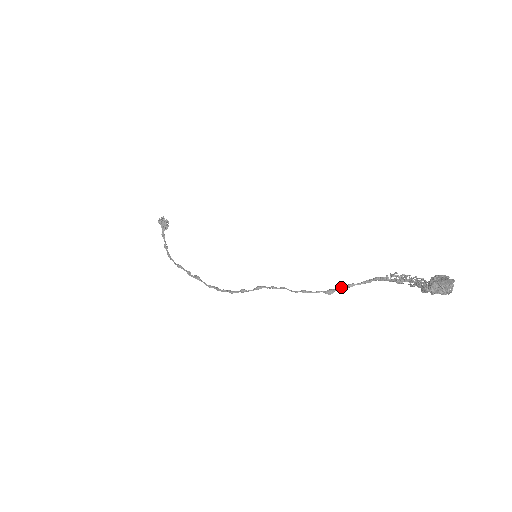
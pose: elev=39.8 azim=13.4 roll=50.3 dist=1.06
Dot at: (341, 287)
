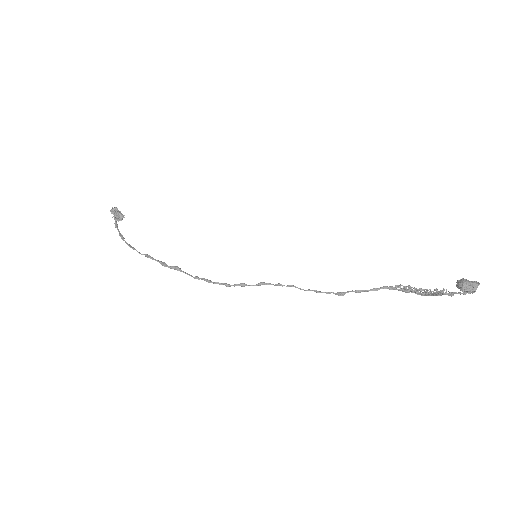
Dot at: (352, 291)
